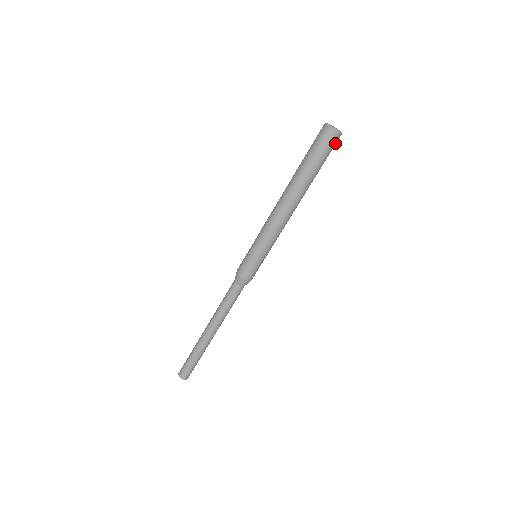
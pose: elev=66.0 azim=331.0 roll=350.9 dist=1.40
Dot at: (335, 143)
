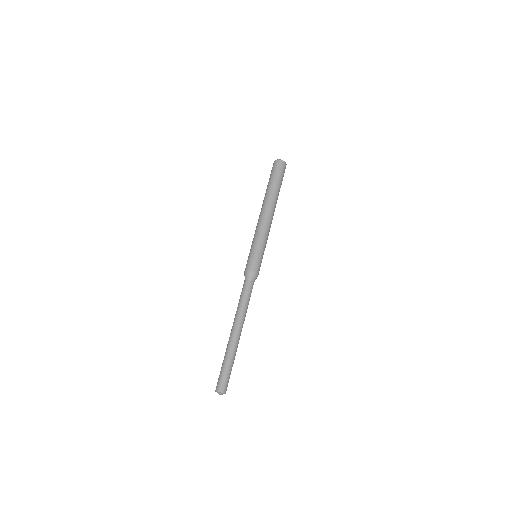
Dot at: (281, 166)
